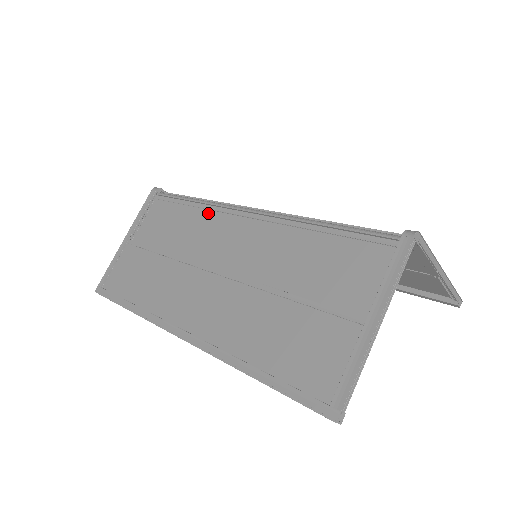
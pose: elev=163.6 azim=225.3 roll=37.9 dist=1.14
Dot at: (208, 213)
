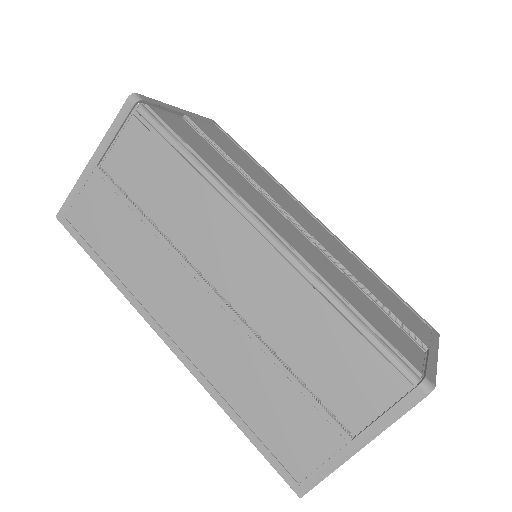
Dot at: (208, 196)
